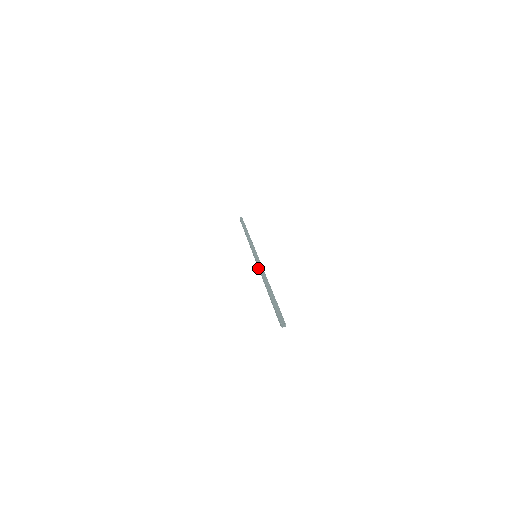
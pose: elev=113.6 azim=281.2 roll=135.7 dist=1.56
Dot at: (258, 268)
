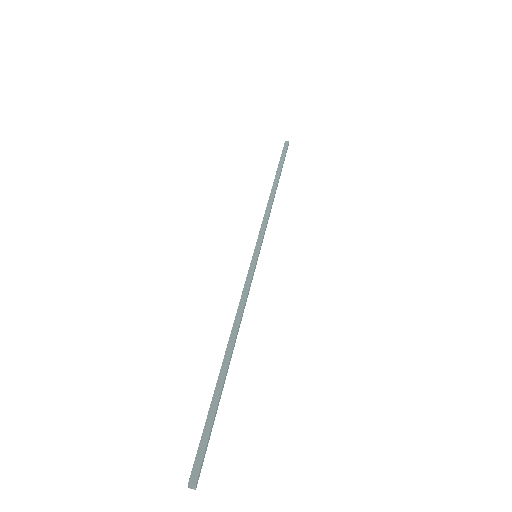
Dot at: (243, 291)
